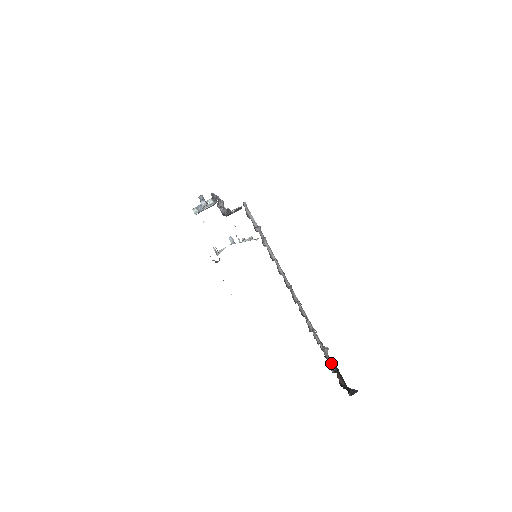
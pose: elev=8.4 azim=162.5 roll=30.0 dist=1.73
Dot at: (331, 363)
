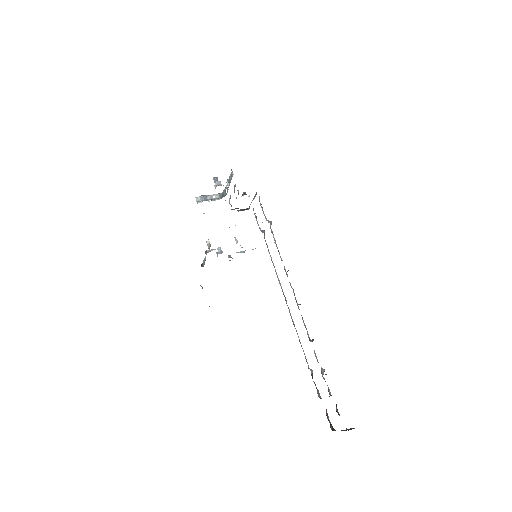
Dot at: occluded
